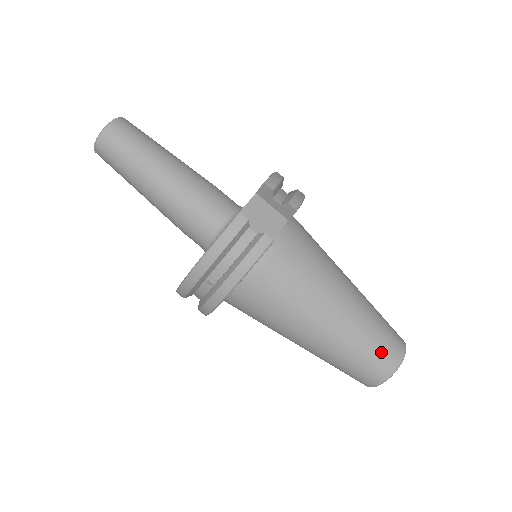
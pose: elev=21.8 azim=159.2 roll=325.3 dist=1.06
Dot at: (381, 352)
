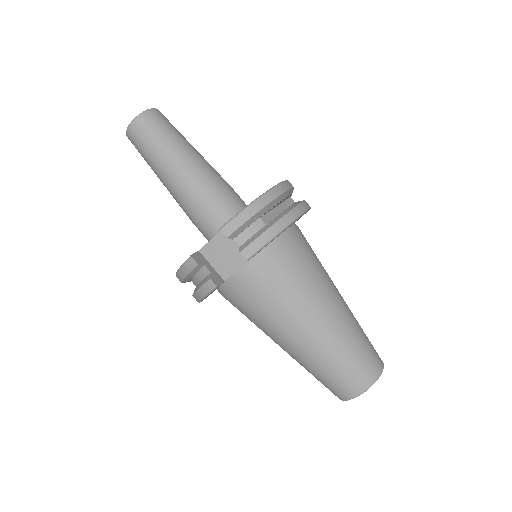
Dot at: (334, 383)
